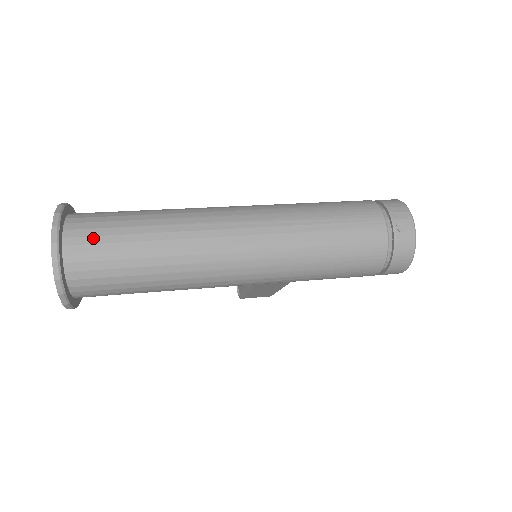
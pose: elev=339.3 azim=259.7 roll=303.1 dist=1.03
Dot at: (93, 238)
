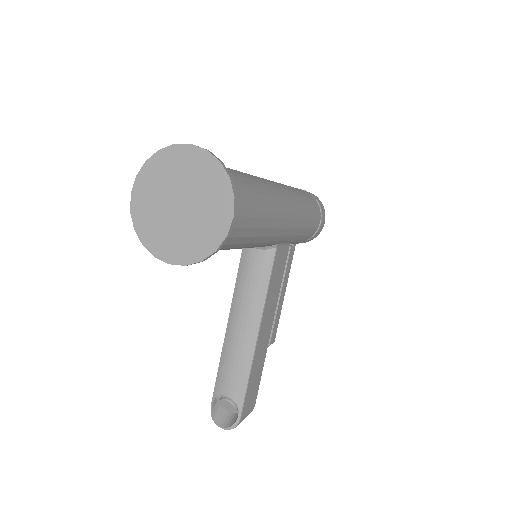
Dot at: occluded
